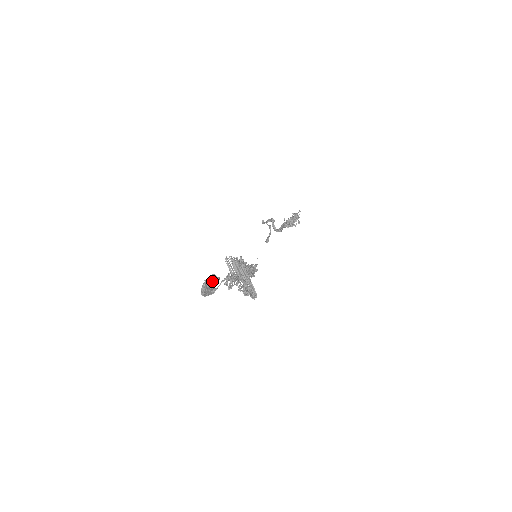
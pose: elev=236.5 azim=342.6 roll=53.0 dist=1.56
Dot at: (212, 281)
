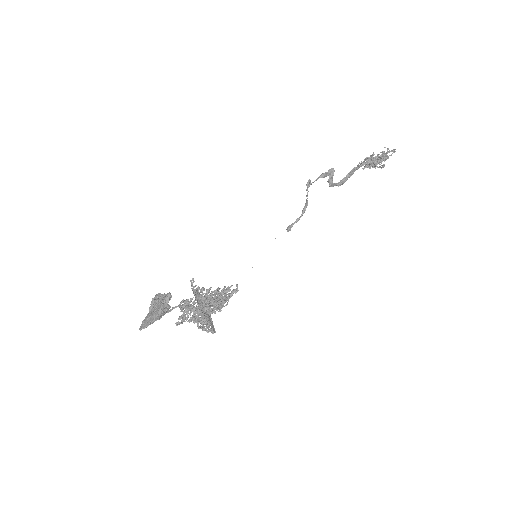
Dot at: (155, 315)
